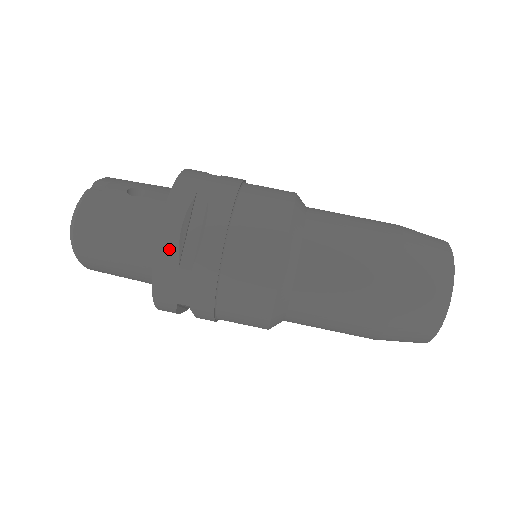
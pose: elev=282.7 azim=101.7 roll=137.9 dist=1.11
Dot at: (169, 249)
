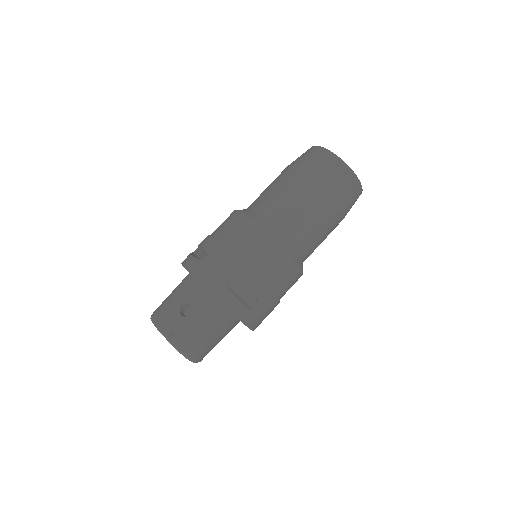
Dot at: (246, 314)
